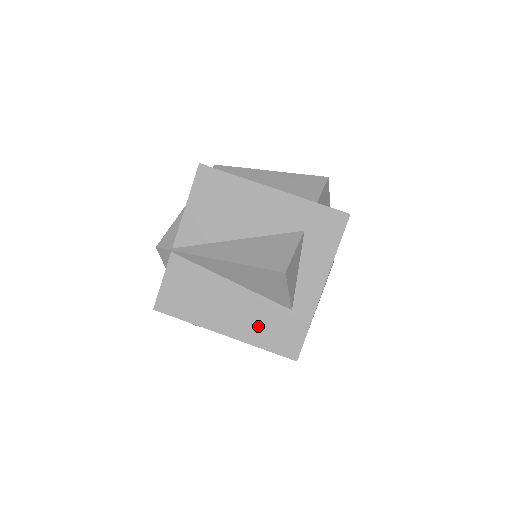
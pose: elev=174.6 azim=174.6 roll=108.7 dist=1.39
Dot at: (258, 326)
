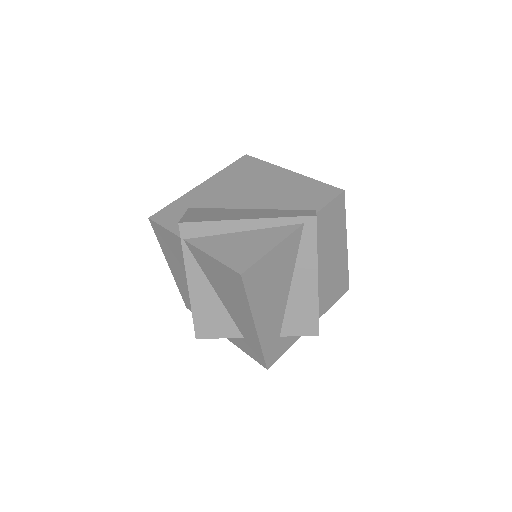
Dot at: (186, 290)
